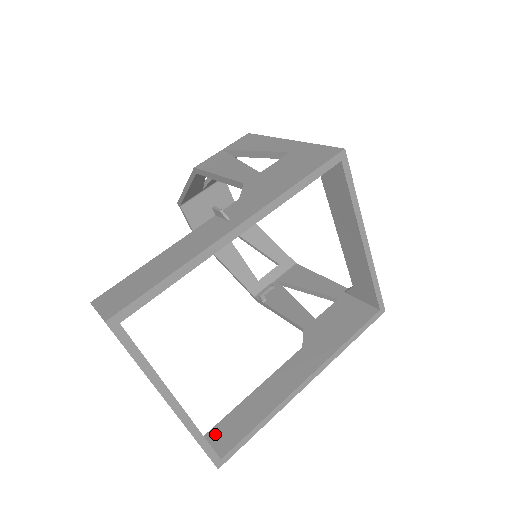
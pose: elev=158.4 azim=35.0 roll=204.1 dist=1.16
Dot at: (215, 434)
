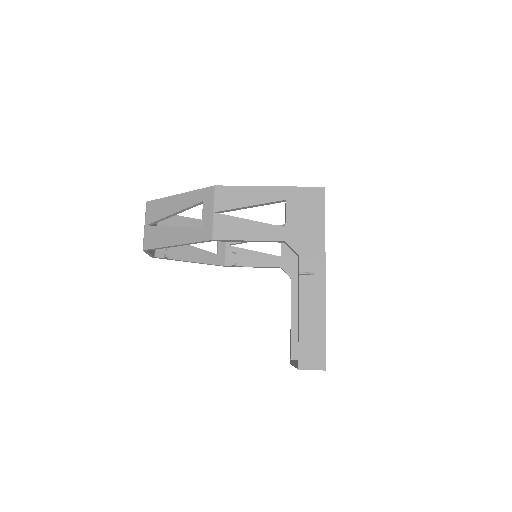
Dot at: (295, 353)
